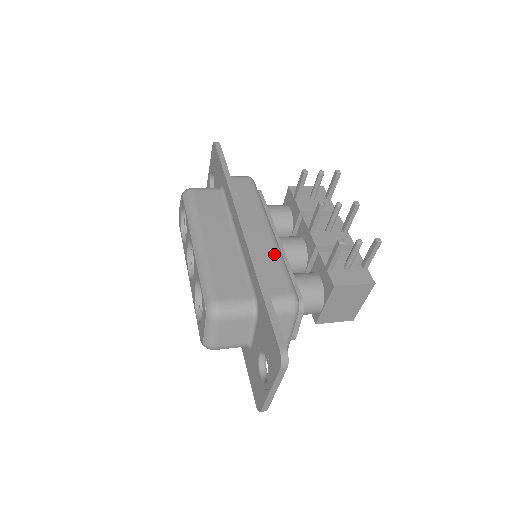
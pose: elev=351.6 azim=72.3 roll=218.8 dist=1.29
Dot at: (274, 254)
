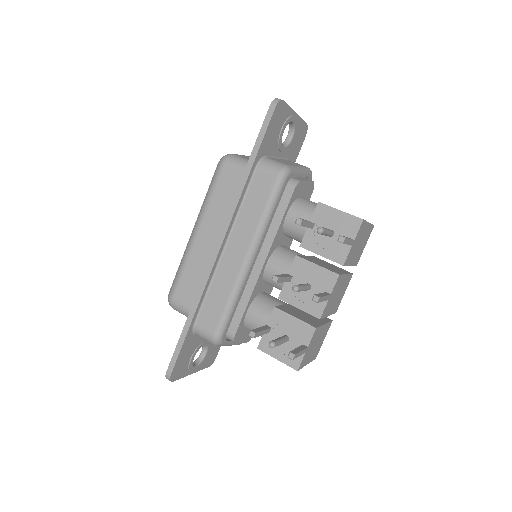
Dot at: (228, 288)
